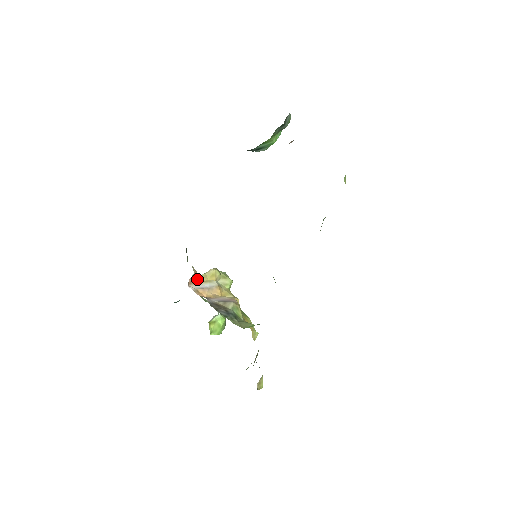
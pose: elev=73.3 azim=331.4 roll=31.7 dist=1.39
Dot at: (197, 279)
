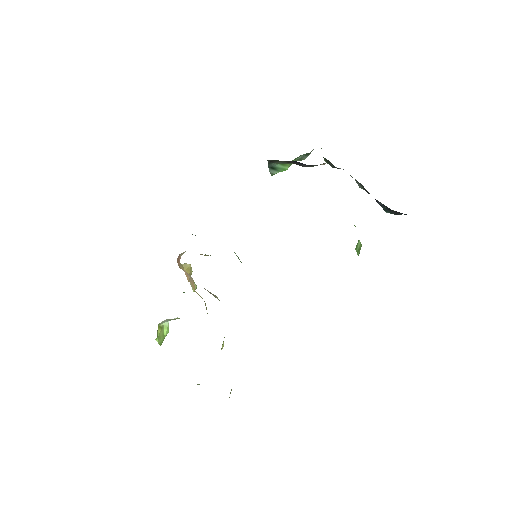
Dot at: occluded
